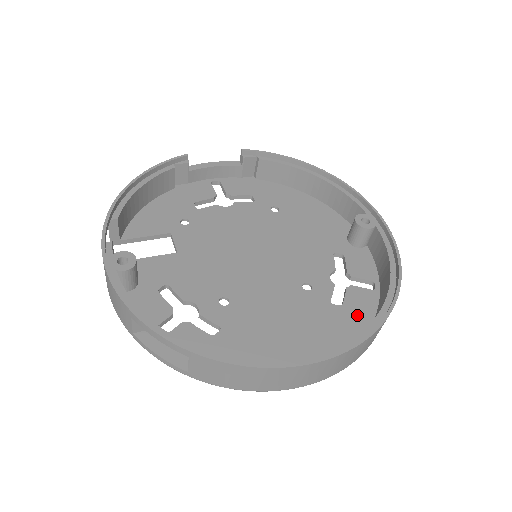
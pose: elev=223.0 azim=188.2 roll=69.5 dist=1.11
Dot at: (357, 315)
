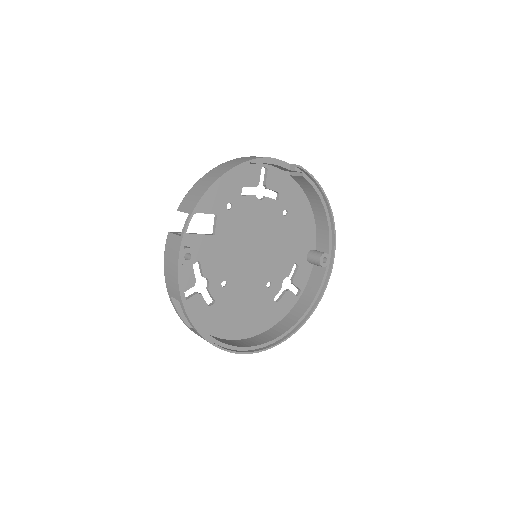
Dot at: (281, 311)
